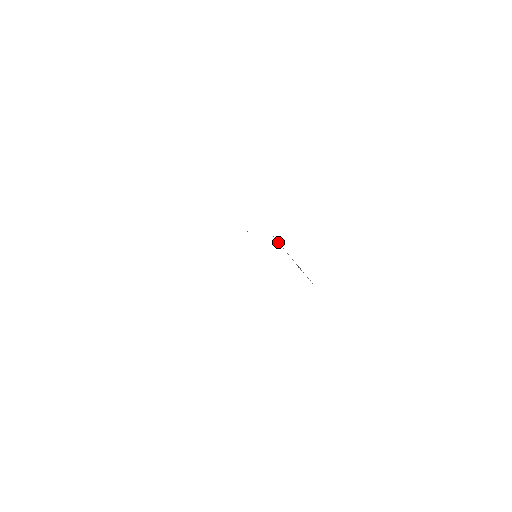
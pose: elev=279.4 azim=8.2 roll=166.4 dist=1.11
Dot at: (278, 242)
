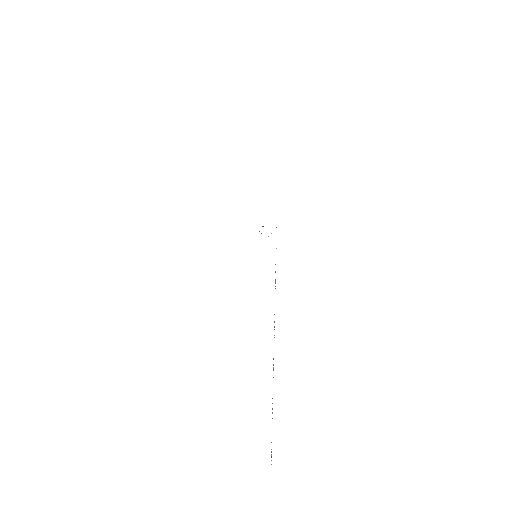
Dot at: occluded
